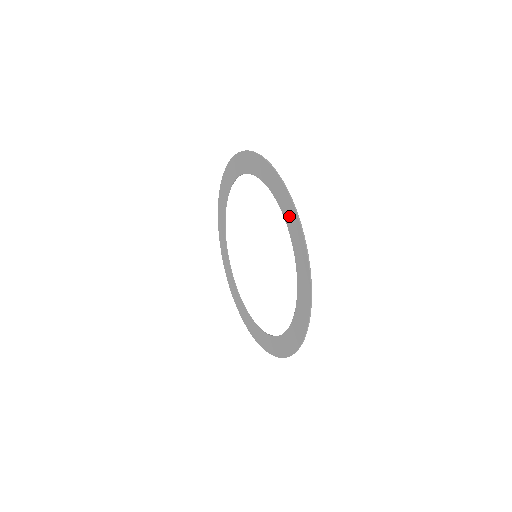
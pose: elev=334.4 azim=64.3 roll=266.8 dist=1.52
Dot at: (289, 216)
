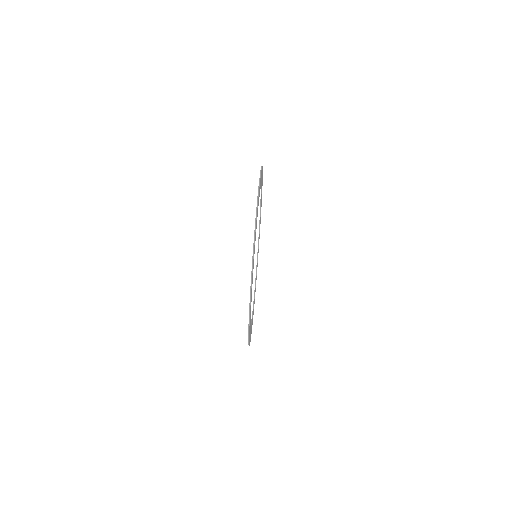
Dot at: occluded
